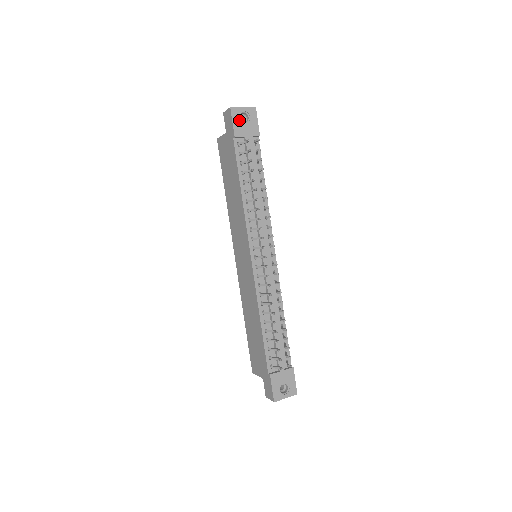
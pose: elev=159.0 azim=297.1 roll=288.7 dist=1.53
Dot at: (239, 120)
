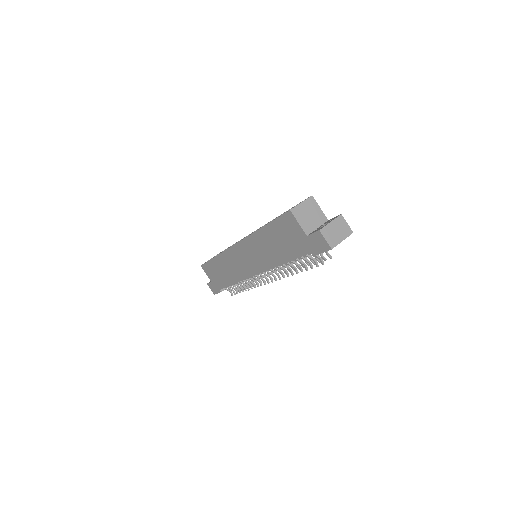
Dot at: occluded
